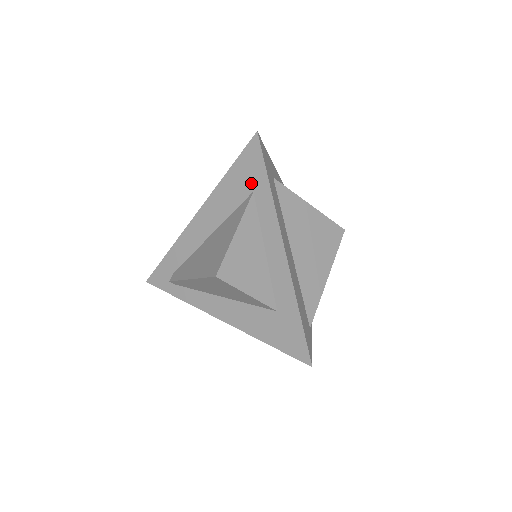
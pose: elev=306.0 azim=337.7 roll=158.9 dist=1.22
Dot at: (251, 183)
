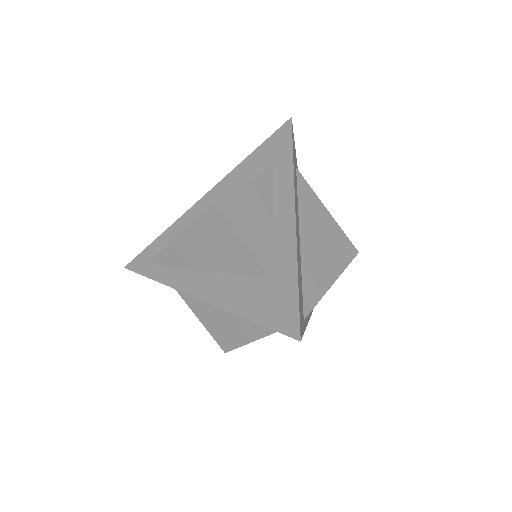
Dot at: (274, 158)
